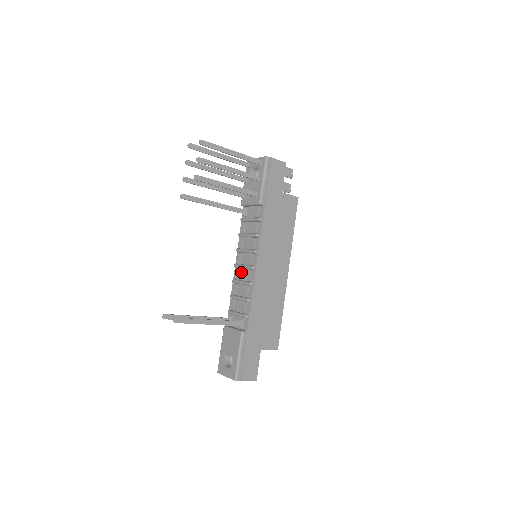
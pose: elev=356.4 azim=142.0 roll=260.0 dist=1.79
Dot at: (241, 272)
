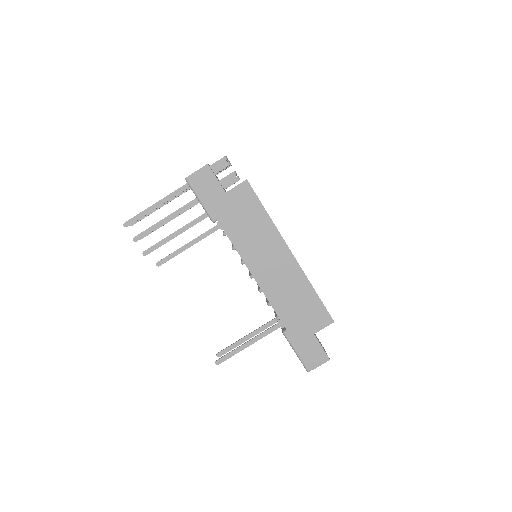
Dot at: occluded
